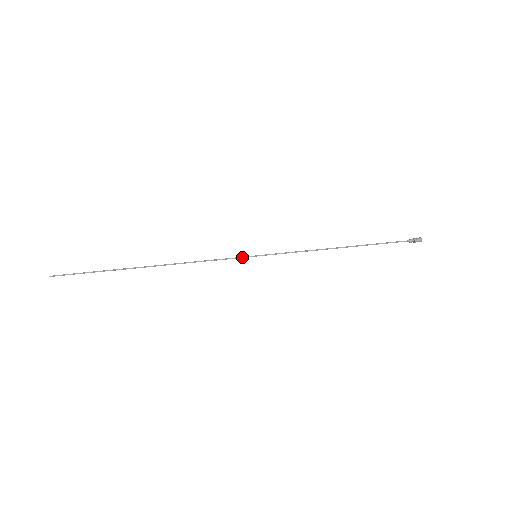
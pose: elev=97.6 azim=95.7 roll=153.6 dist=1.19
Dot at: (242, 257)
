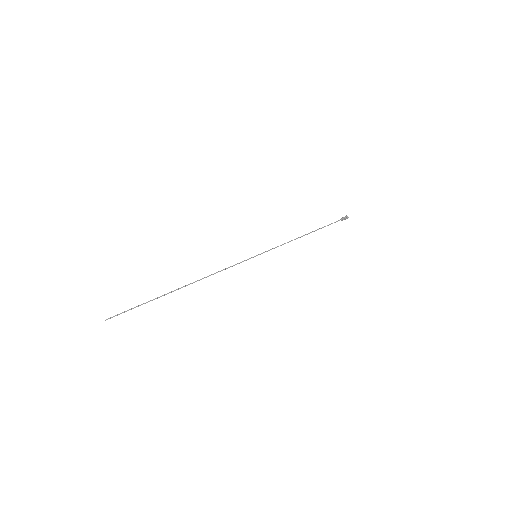
Dot at: (247, 259)
